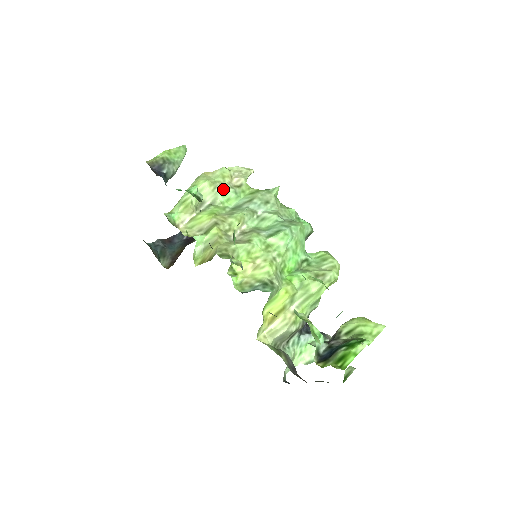
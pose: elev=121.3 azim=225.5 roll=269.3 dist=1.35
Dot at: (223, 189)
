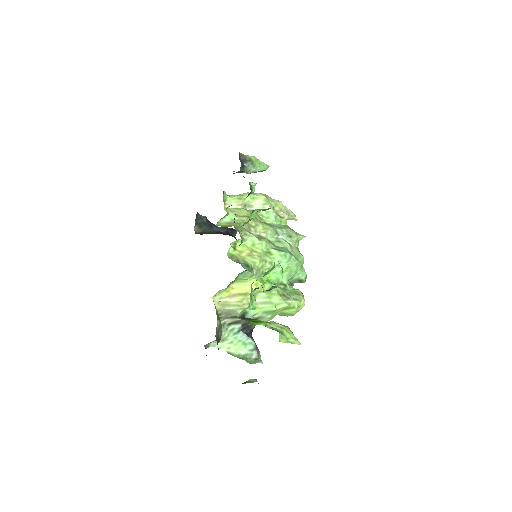
Dot at: (270, 209)
